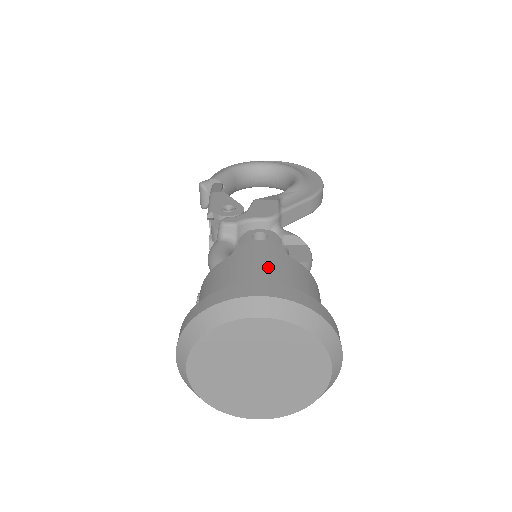
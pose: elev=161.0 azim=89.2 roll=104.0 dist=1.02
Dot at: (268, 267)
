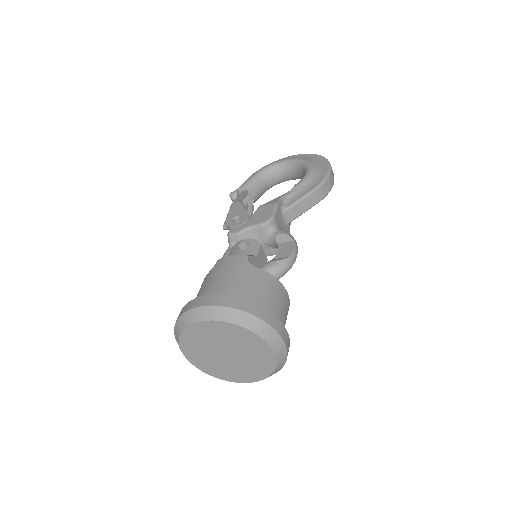
Dot at: (228, 278)
